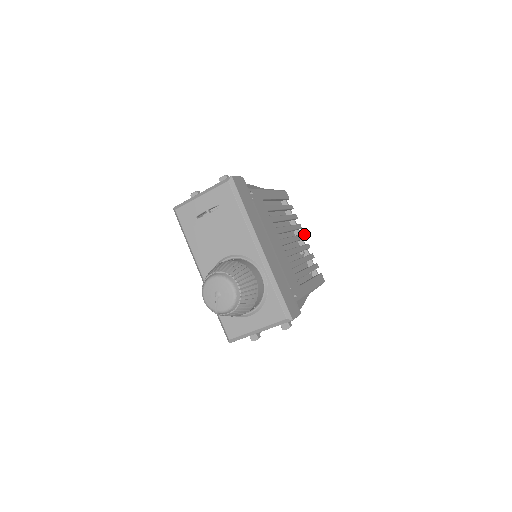
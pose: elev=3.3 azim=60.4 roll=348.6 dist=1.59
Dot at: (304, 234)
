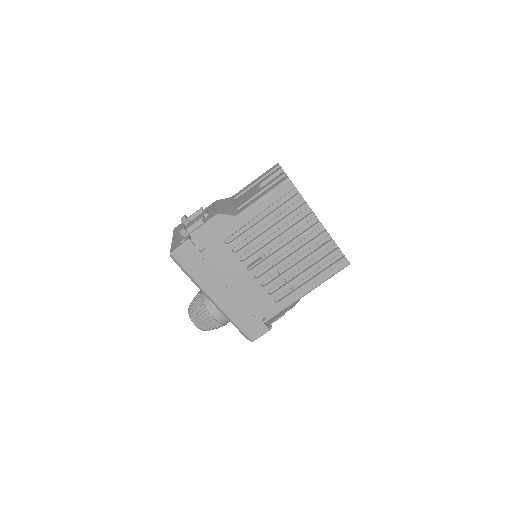
Dot at: (318, 223)
